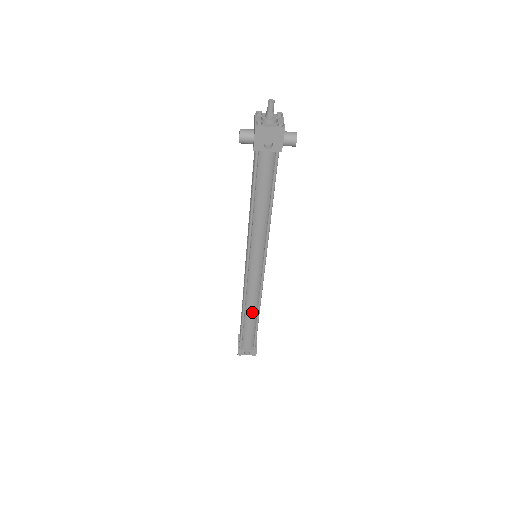
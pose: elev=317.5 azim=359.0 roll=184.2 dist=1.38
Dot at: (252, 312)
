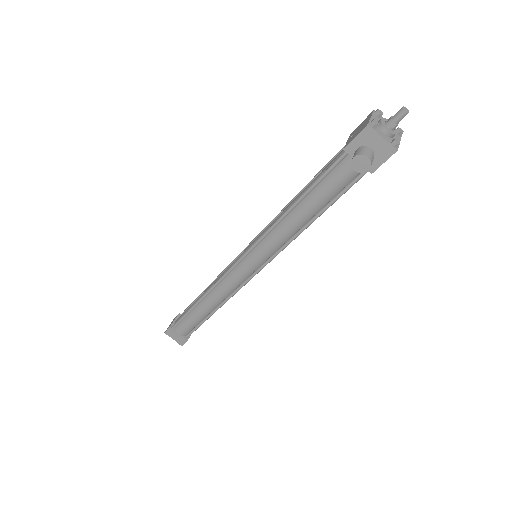
Dot at: occluded
